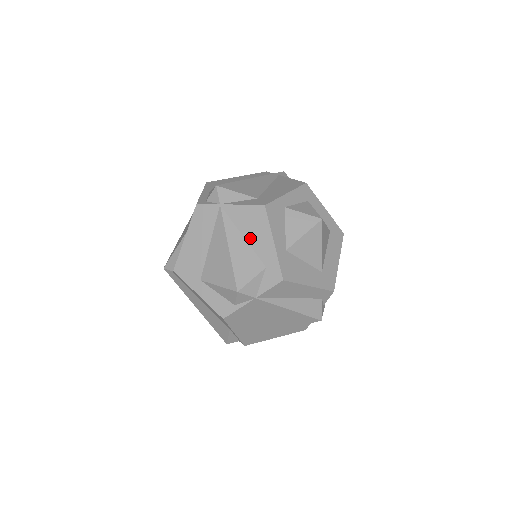
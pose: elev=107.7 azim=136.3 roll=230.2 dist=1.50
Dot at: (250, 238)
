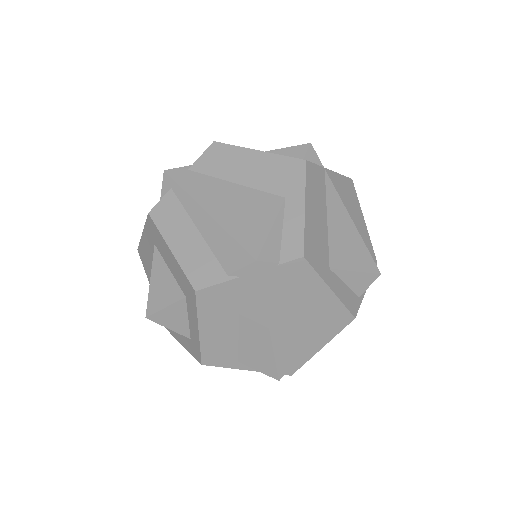
Dot at: (352, 214)
